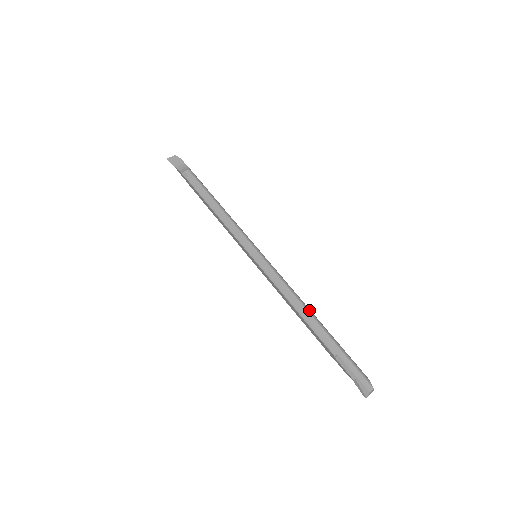
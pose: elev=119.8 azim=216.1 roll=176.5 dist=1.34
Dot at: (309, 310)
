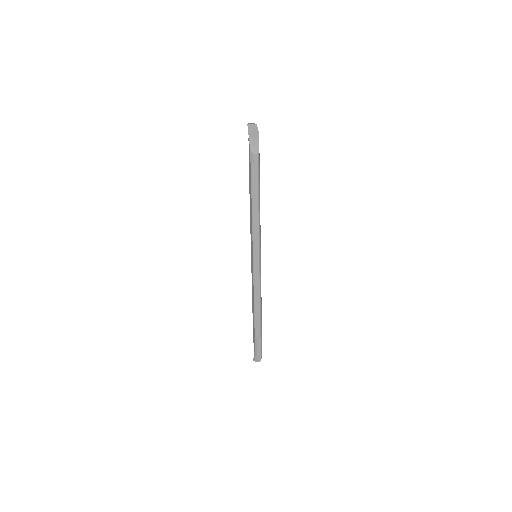
Dot at: (261, 309)
